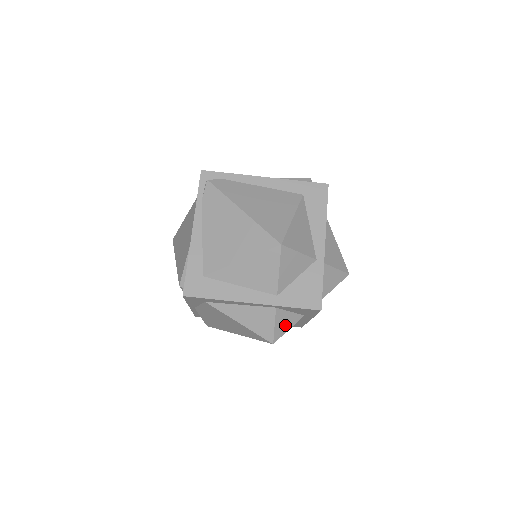
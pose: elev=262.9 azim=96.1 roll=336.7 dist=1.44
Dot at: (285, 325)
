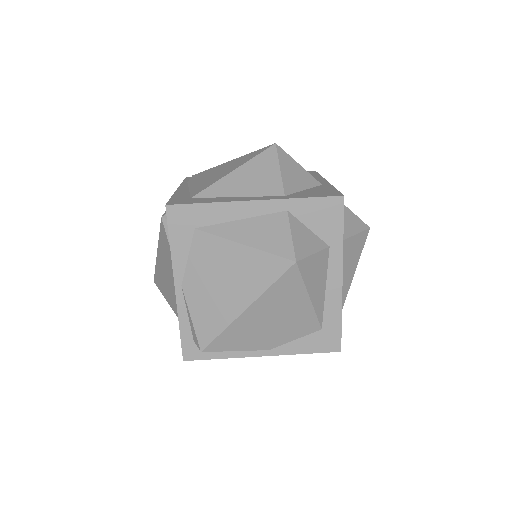
Dot at: (306, 244)
